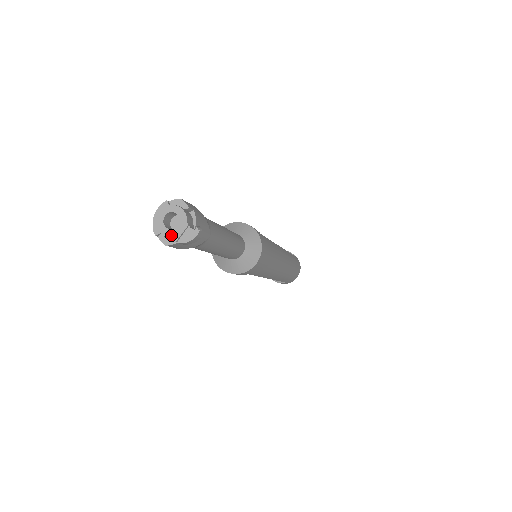
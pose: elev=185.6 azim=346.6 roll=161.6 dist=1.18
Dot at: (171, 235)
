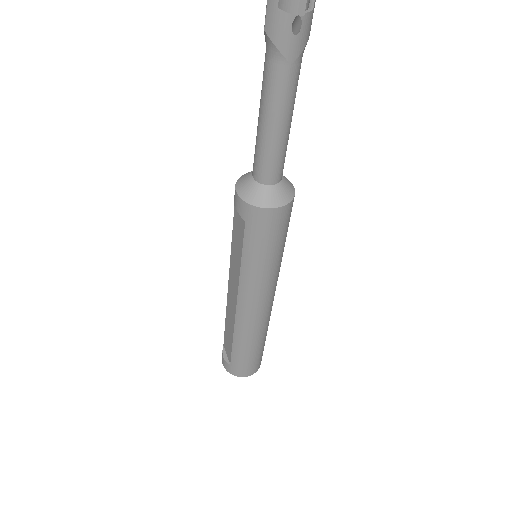
Dot at: out of frame
